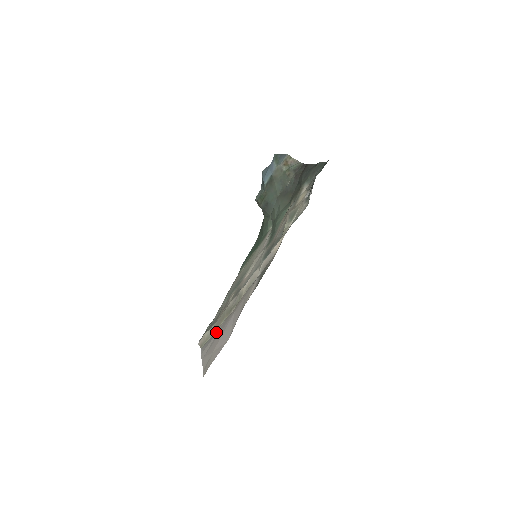
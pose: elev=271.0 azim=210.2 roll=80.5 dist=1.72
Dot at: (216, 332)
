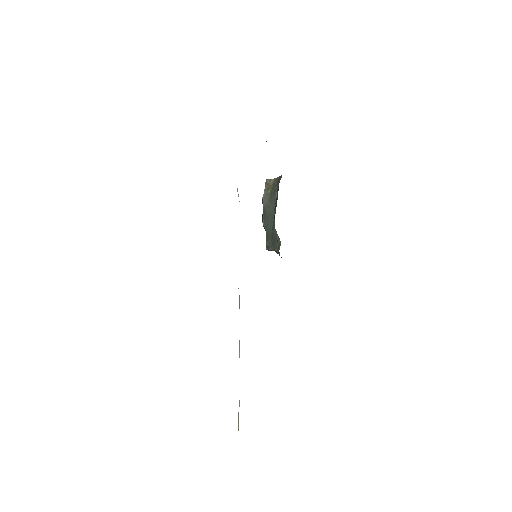
Dot at: occluded
